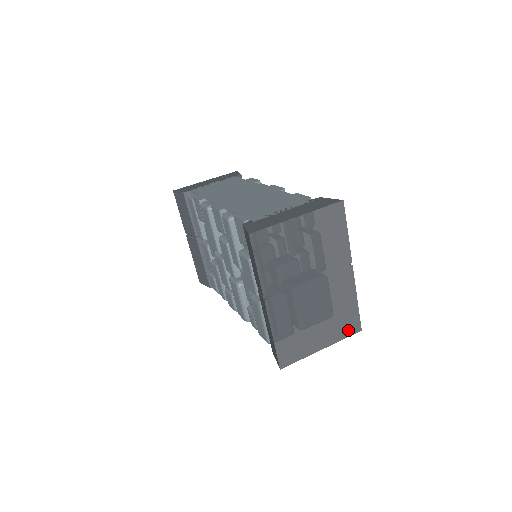
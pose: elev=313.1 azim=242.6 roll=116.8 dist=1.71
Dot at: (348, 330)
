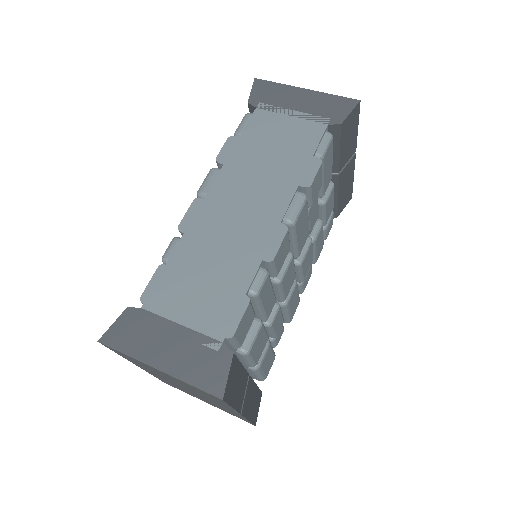
Dot at: occluded
